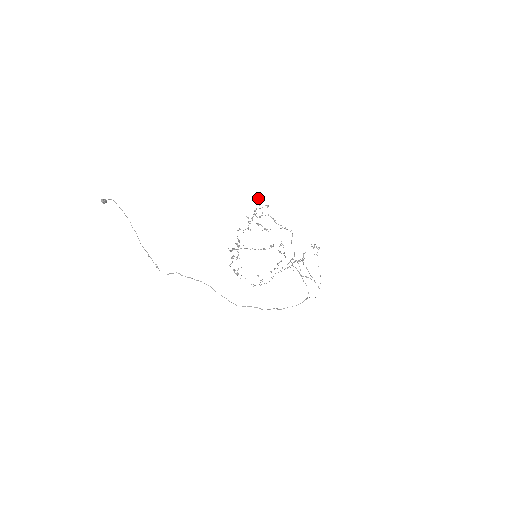
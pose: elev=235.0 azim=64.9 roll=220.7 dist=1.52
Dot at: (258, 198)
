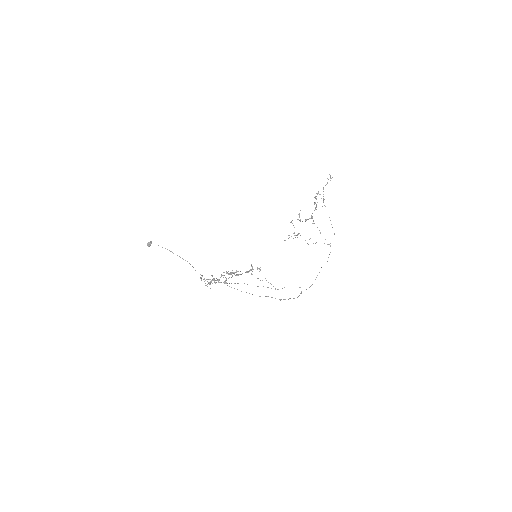
Dot at: (201, 279)
